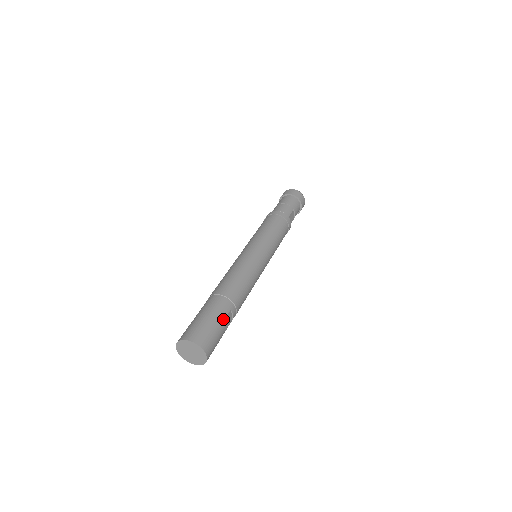
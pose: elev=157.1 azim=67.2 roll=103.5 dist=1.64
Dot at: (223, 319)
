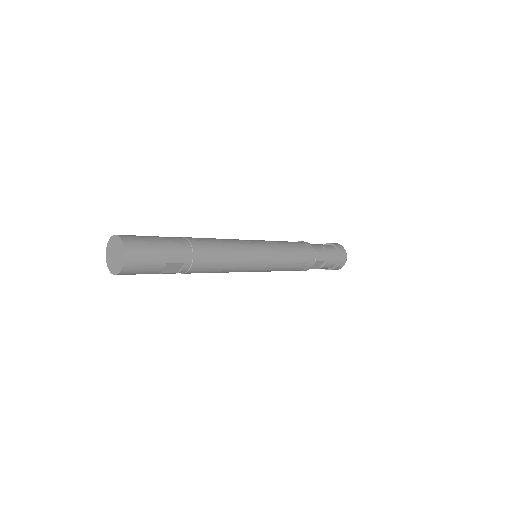
Dot at: (169, 262)
